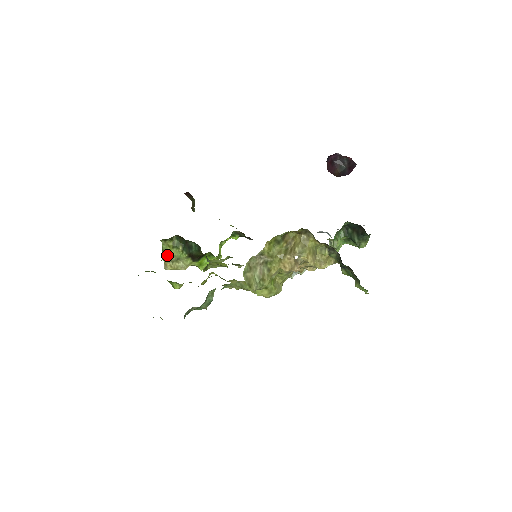
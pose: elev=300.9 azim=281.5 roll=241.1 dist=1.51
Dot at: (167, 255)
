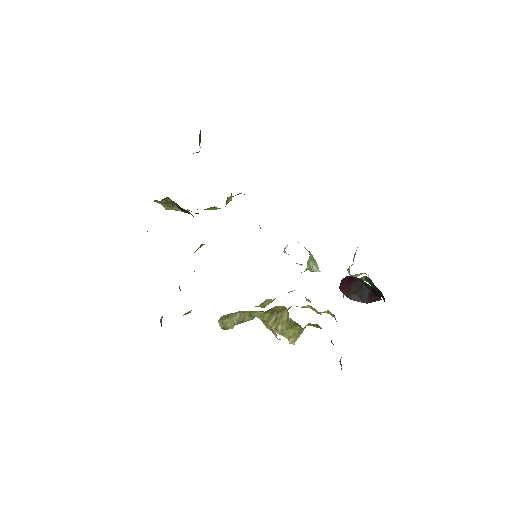
Dot at: (161, 203)
